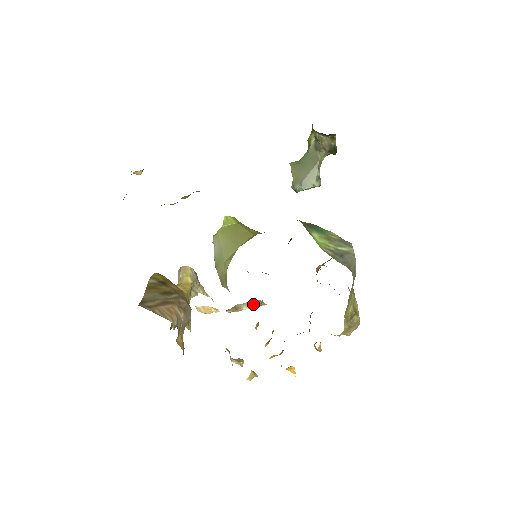
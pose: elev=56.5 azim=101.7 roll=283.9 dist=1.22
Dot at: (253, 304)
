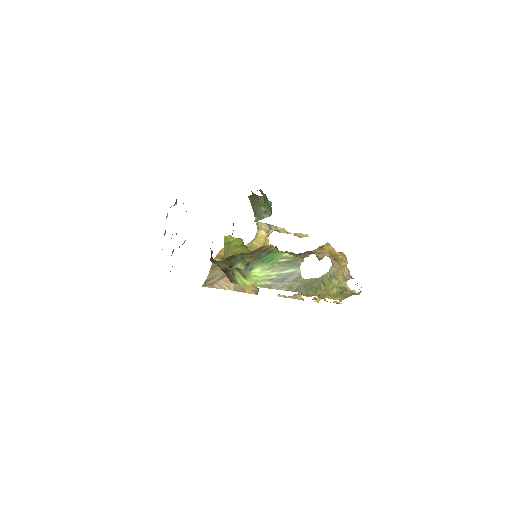
Dot at: occluded
